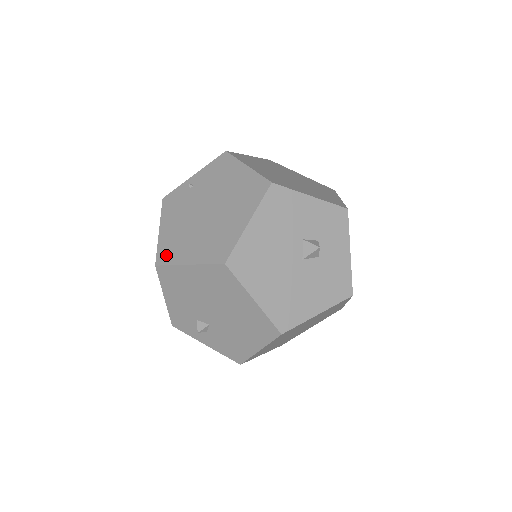
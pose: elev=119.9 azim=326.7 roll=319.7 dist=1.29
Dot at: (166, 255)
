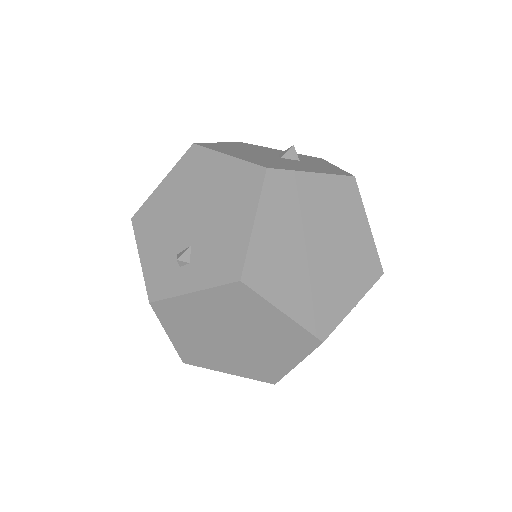
Dot at: occluded
